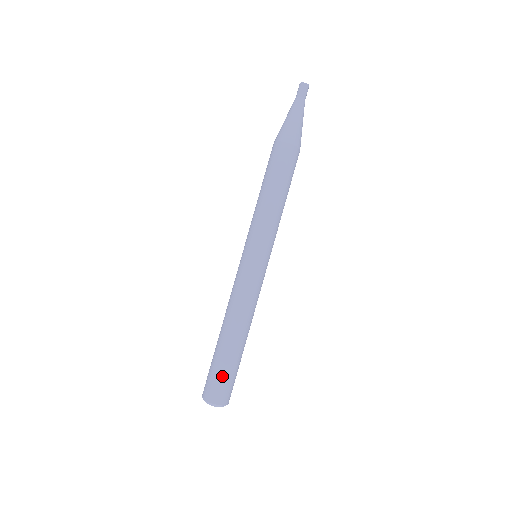
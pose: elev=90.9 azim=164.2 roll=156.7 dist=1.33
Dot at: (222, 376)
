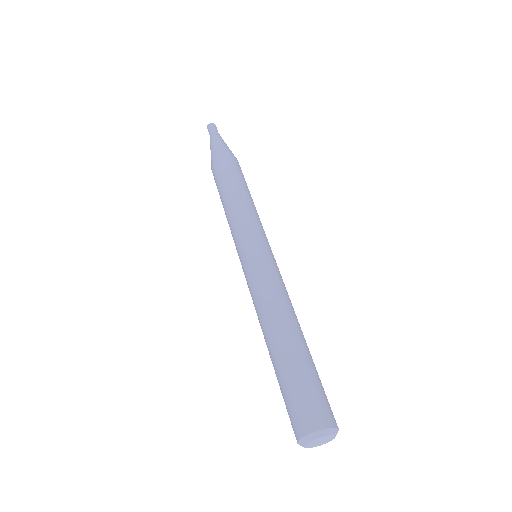
Dot at: (315, 385)
